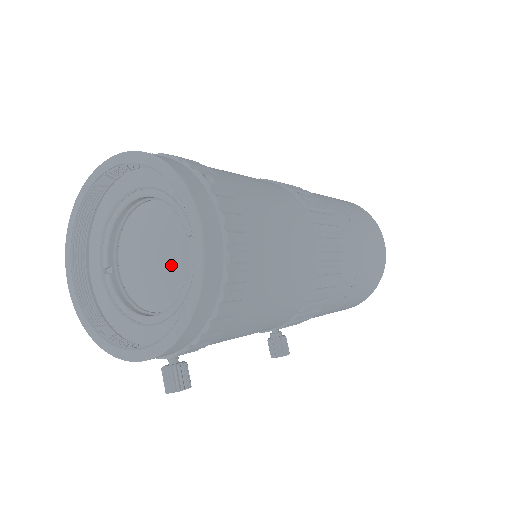
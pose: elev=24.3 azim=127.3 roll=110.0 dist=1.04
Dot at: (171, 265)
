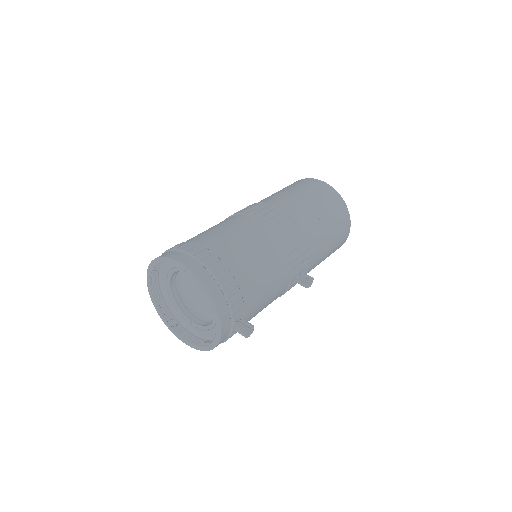
Dot at: (199, 290)
